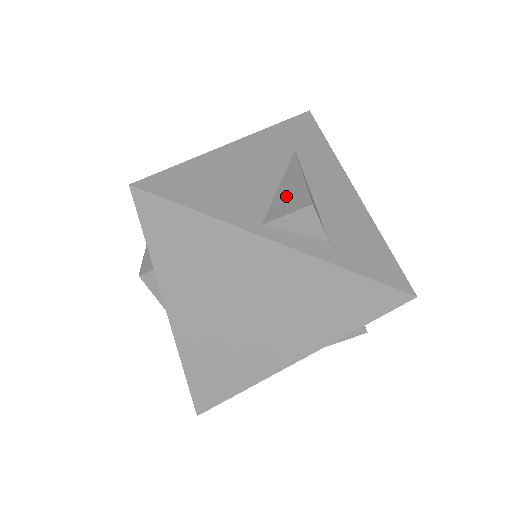
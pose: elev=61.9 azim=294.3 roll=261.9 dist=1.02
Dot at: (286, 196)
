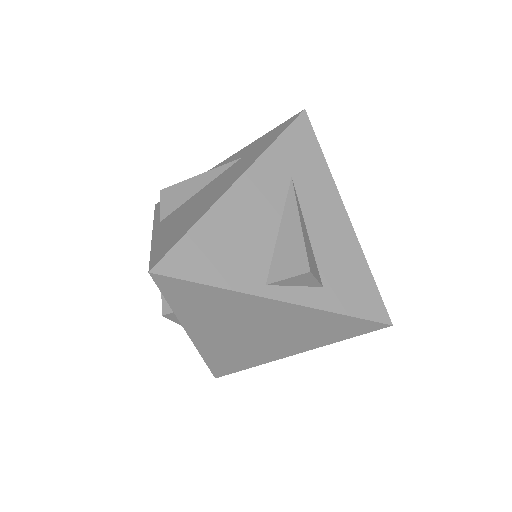
Dot at: (286, 251)
